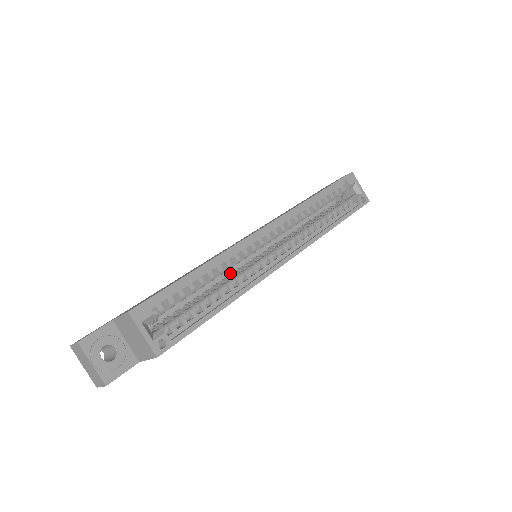
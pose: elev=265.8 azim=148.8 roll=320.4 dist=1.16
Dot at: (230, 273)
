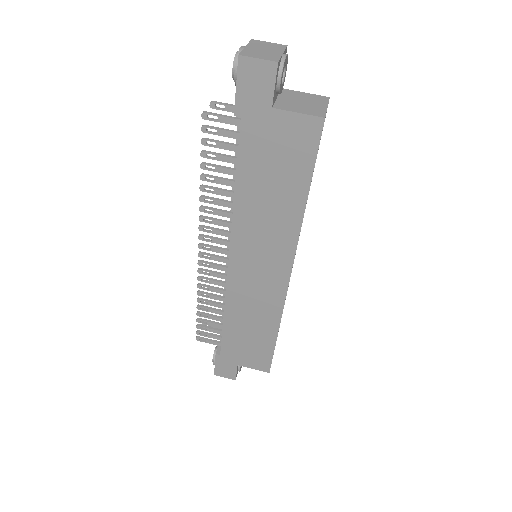
Dot at: occluded
